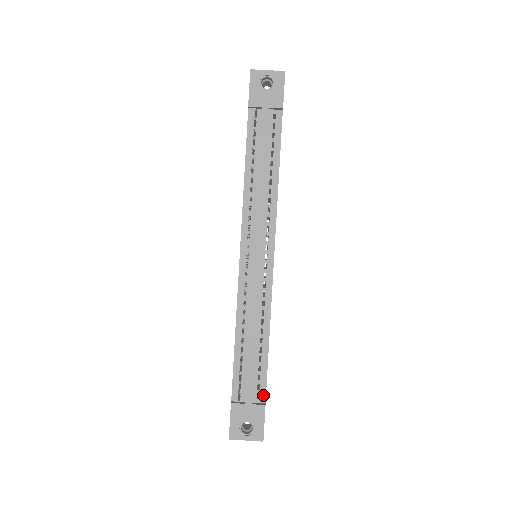
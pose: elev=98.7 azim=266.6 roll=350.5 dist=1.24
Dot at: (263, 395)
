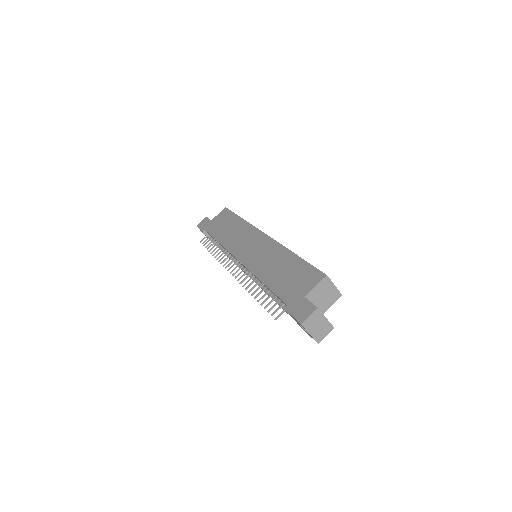
Dot at: occluded
